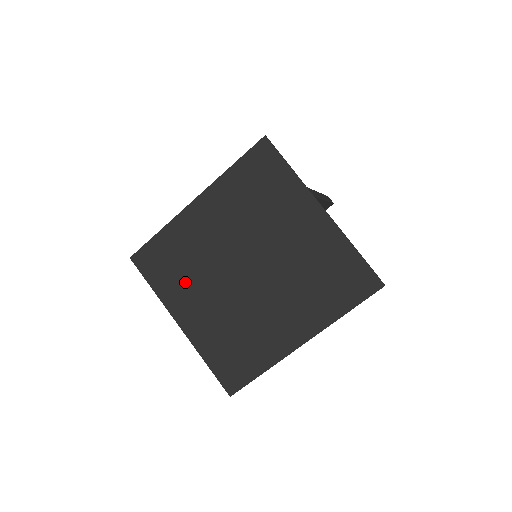
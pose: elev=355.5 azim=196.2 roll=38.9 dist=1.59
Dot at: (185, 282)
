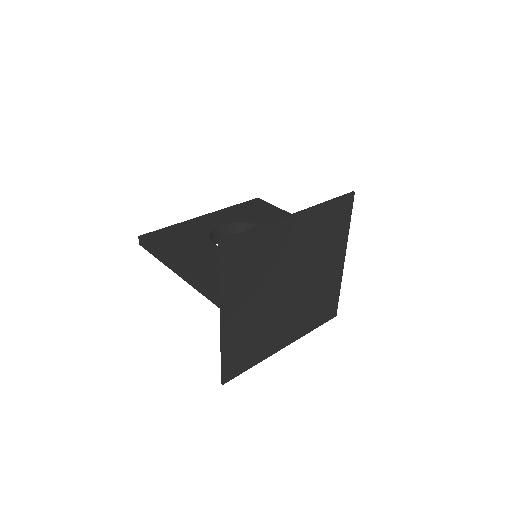
Dot at: (249, 283)
